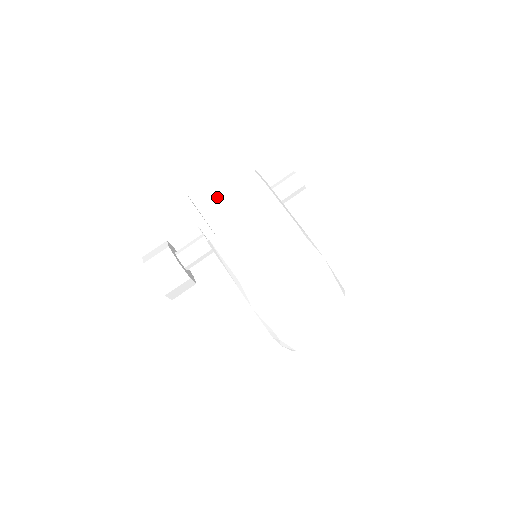
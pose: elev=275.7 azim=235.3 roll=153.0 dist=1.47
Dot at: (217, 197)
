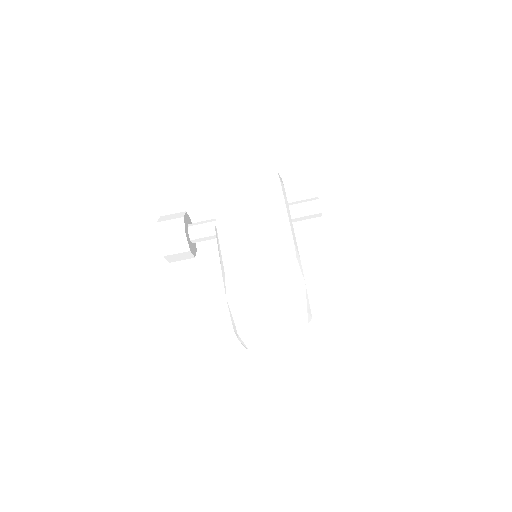
Dot at: (239, 192)
